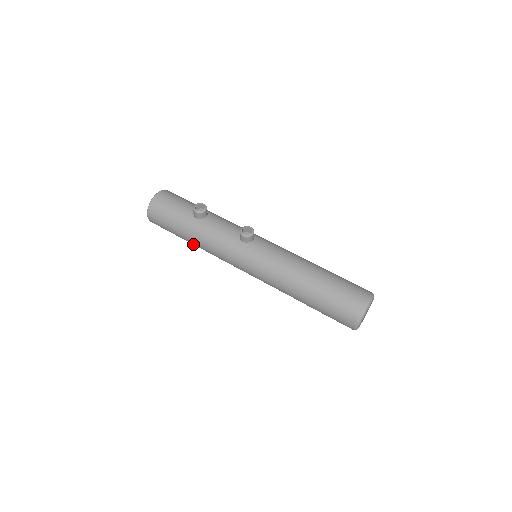
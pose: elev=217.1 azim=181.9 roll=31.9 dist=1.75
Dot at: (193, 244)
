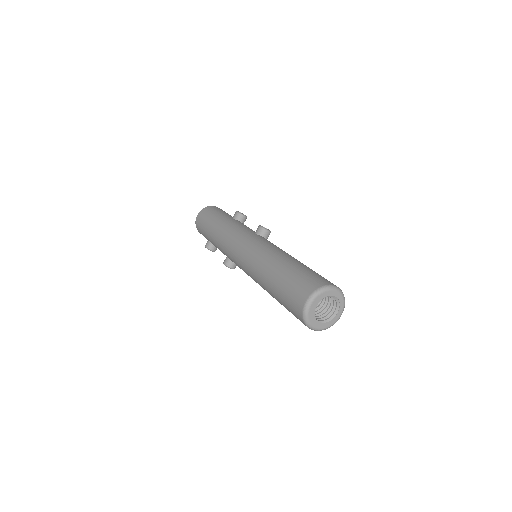
Dot at: (213, 236)
